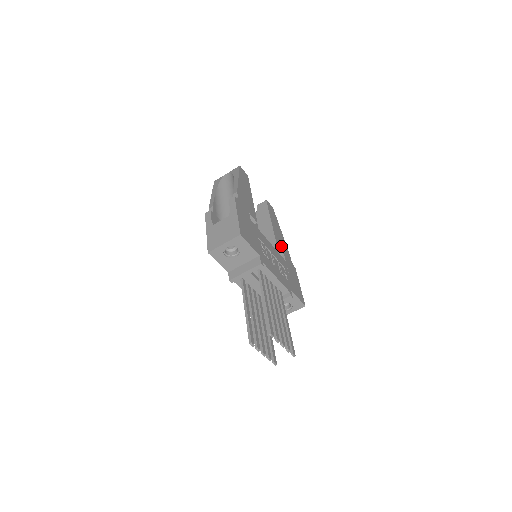
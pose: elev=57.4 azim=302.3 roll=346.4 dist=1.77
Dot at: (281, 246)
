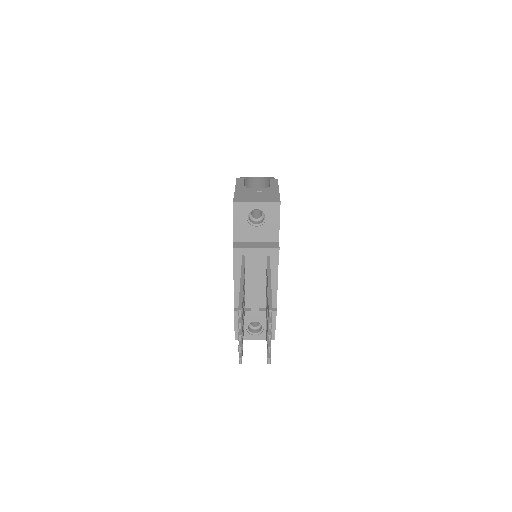
Dot at: occluded
